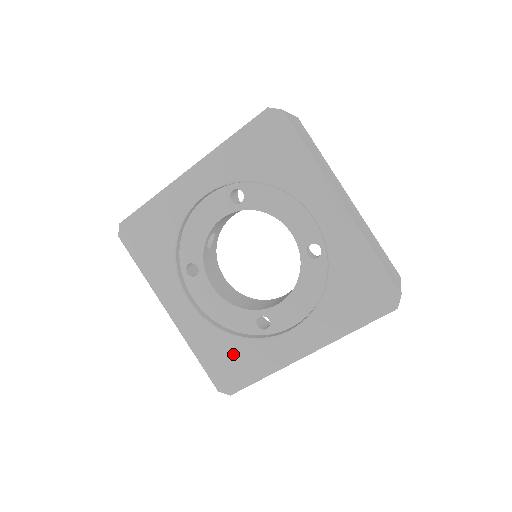
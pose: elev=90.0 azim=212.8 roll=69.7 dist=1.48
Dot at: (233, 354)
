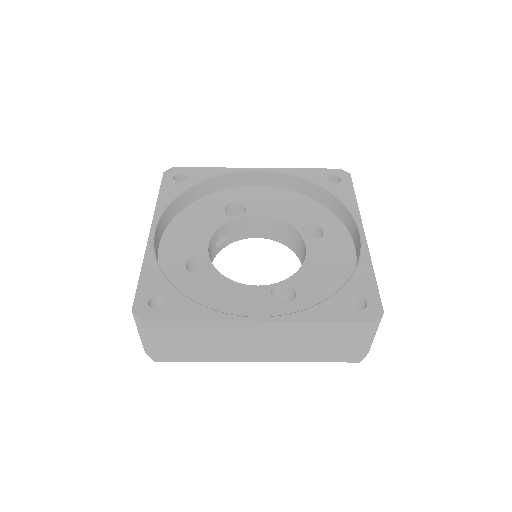
Dot at: occluded
